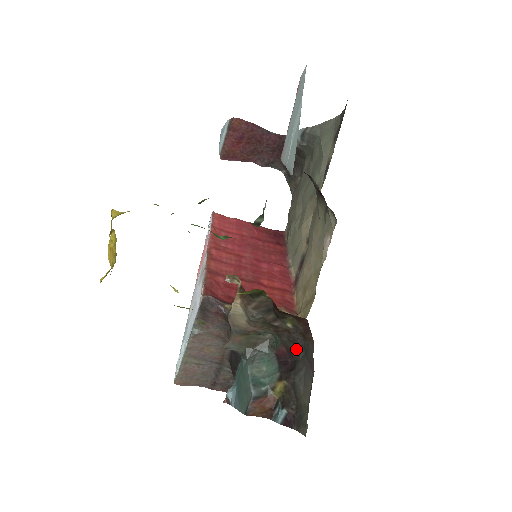
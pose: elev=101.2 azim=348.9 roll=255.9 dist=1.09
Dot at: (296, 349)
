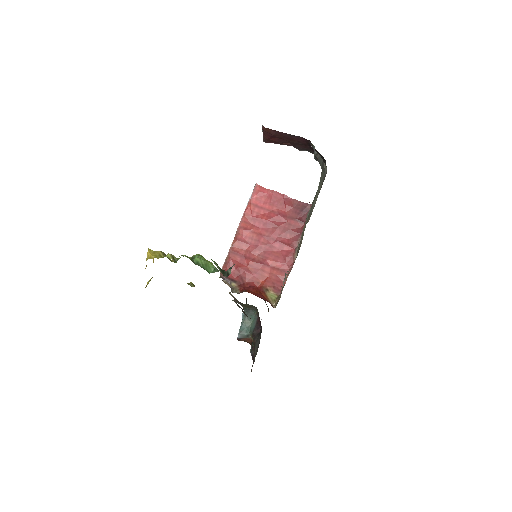
Dot at: occluded
